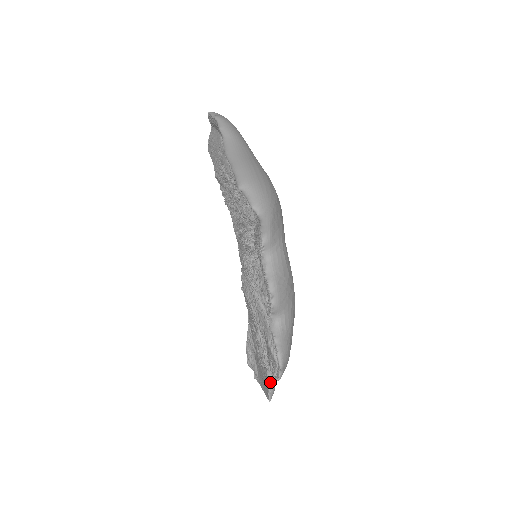
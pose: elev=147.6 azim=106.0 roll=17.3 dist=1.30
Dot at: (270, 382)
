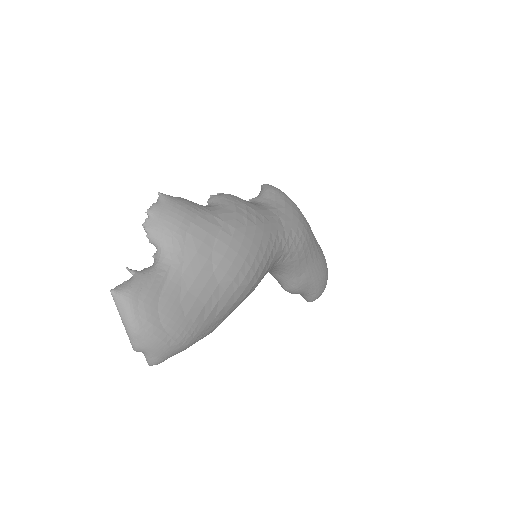
Dot at: (140, 271)
